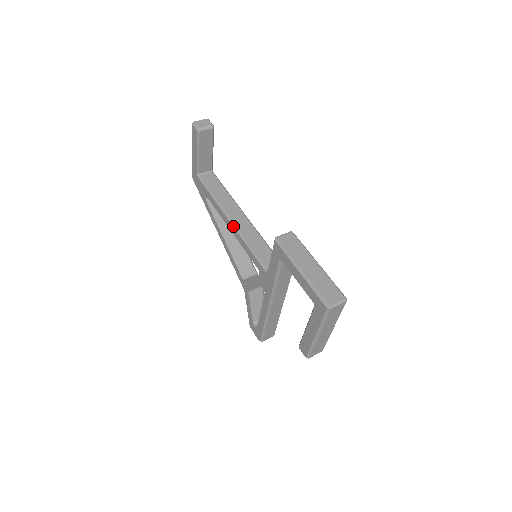
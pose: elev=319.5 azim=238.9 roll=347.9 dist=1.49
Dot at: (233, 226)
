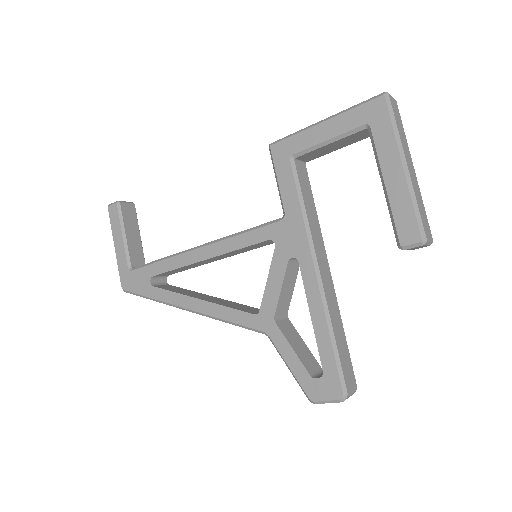
Dot at: (206, 245)
